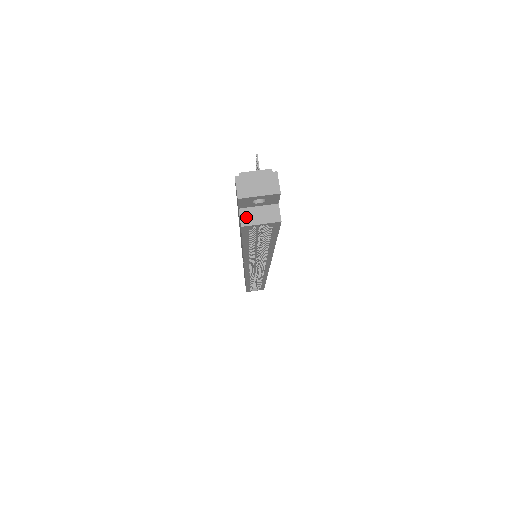
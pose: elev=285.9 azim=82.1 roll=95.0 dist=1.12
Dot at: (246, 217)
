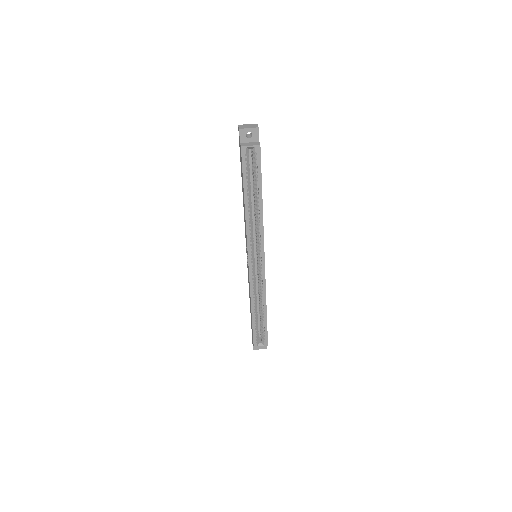
Dot at: (243, 145)
